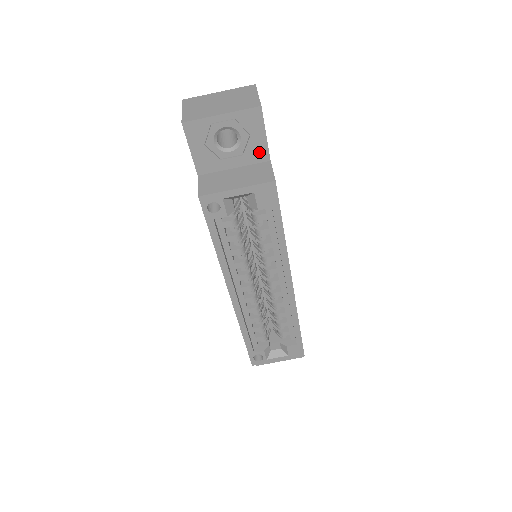
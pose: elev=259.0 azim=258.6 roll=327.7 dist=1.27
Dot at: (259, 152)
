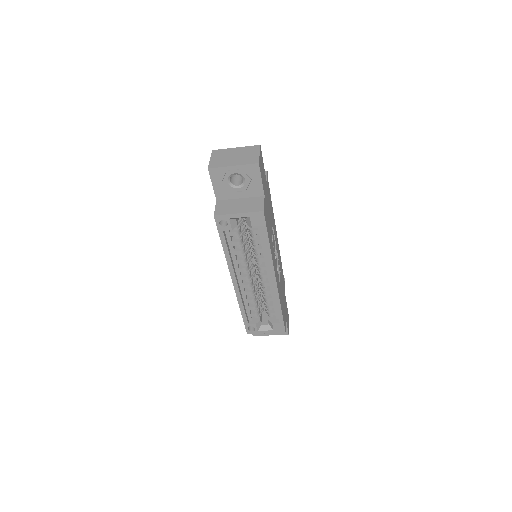
Dot at: (257, 190)
